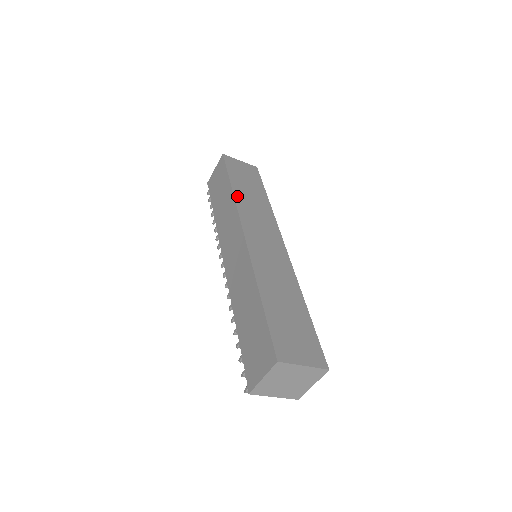
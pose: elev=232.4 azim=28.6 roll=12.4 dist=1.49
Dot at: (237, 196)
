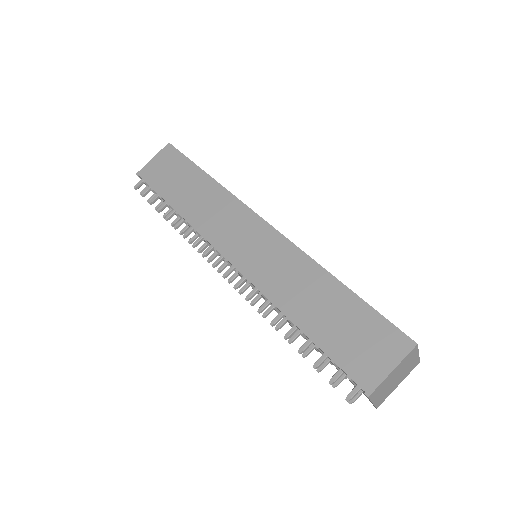
Dot at: (222, 186)
